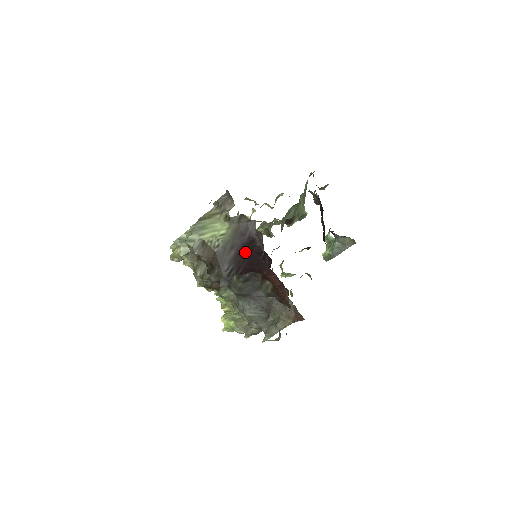
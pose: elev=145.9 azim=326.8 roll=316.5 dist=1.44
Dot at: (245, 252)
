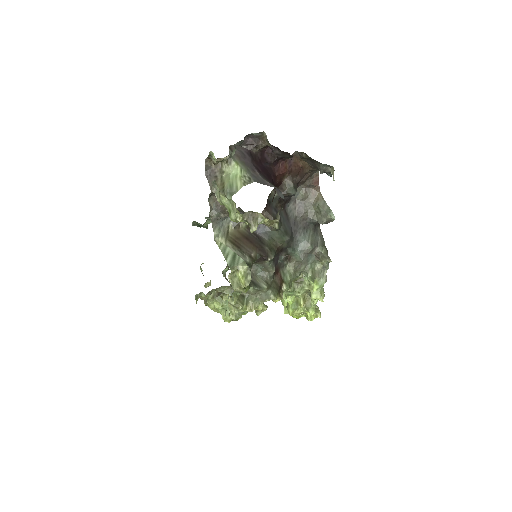
Dot at: (258, 169)
